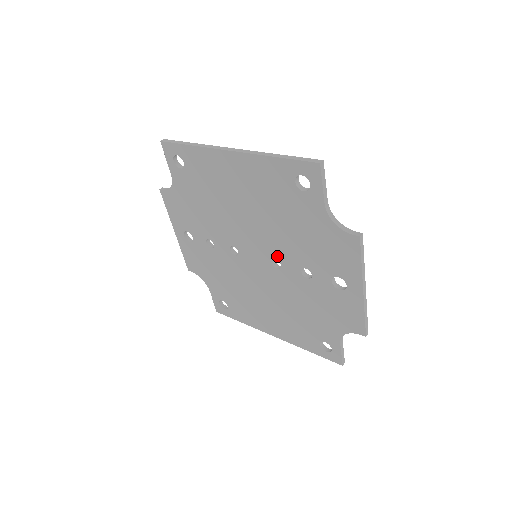
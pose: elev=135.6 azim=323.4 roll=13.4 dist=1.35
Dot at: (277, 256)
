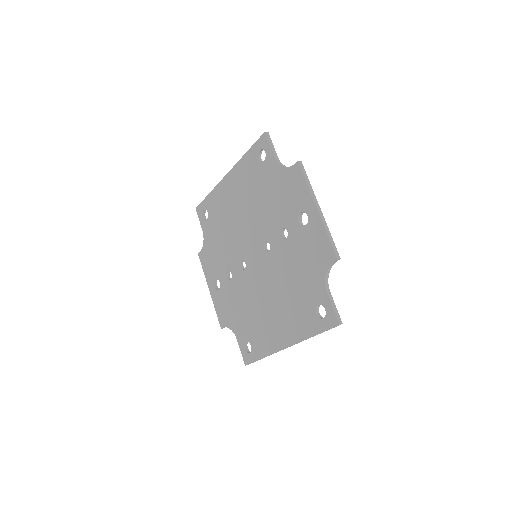
Dot at: (265, 237)
